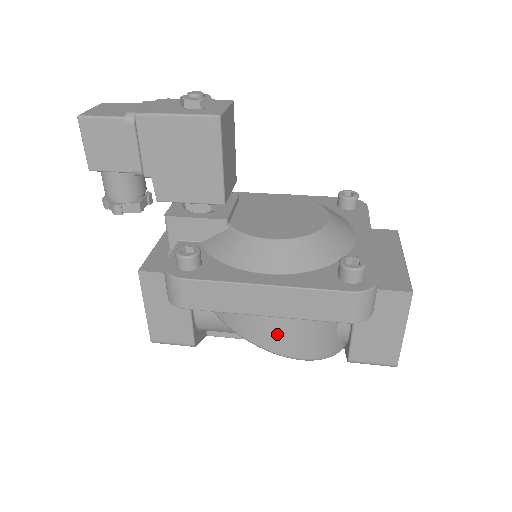
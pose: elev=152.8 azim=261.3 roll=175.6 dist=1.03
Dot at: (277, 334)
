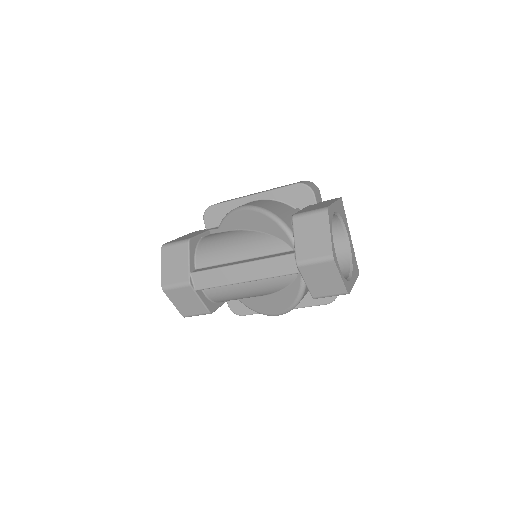
Dot at: occluded
